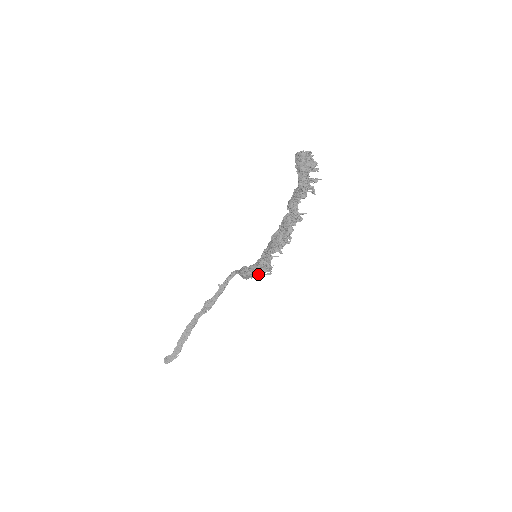
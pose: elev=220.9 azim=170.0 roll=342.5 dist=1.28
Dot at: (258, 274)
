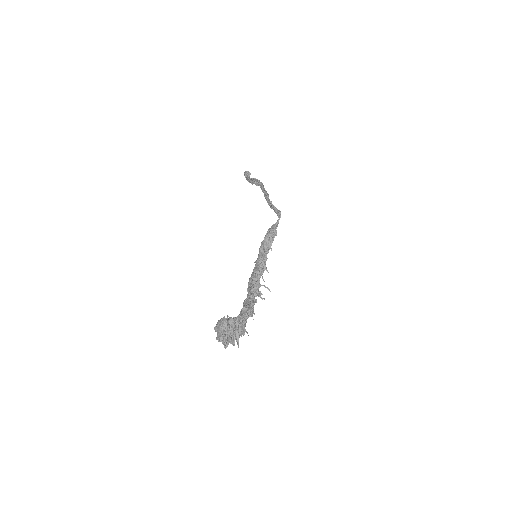
Dot at: occluded
